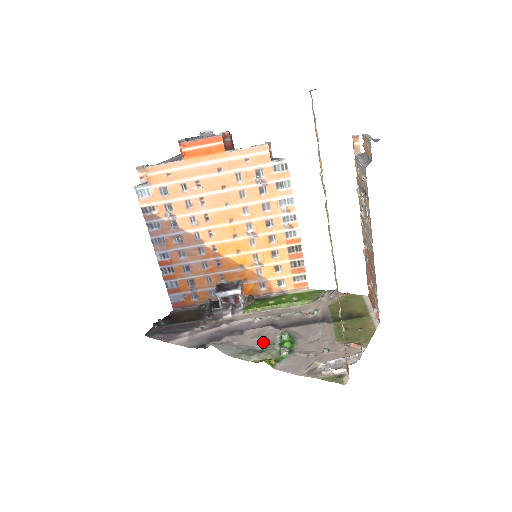
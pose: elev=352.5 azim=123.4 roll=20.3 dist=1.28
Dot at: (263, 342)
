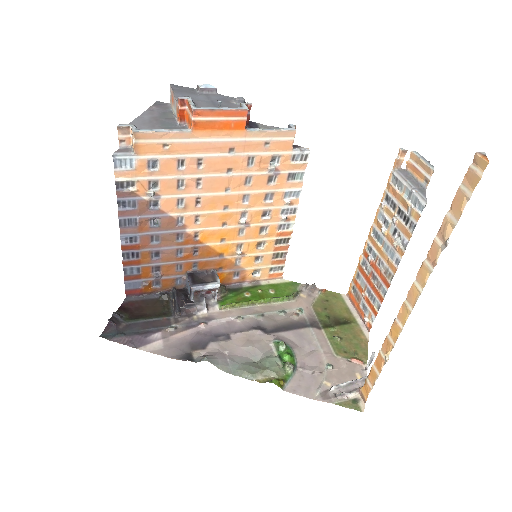
Dot at: (258, 352)
